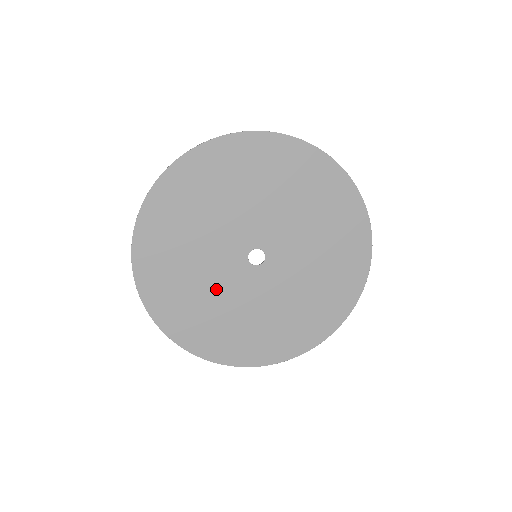
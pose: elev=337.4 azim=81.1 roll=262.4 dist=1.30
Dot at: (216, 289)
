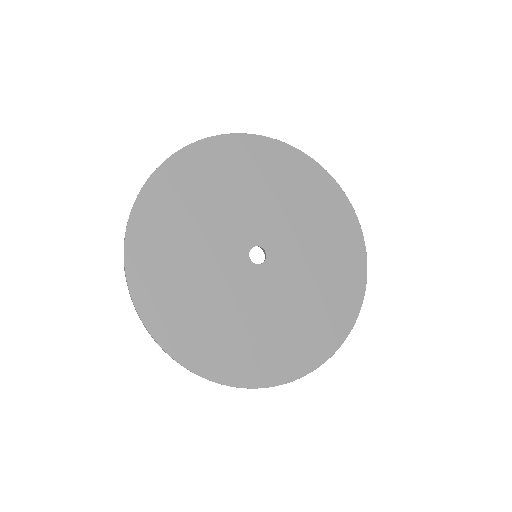
Dot at: (225, 298)
